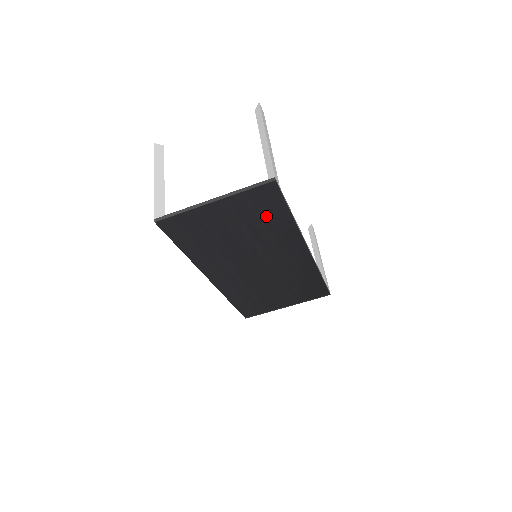
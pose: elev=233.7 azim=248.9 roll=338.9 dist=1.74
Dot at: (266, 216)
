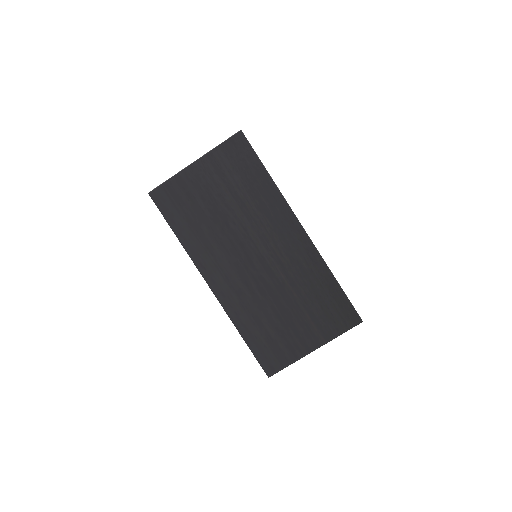
Dot at: (245, 178)
